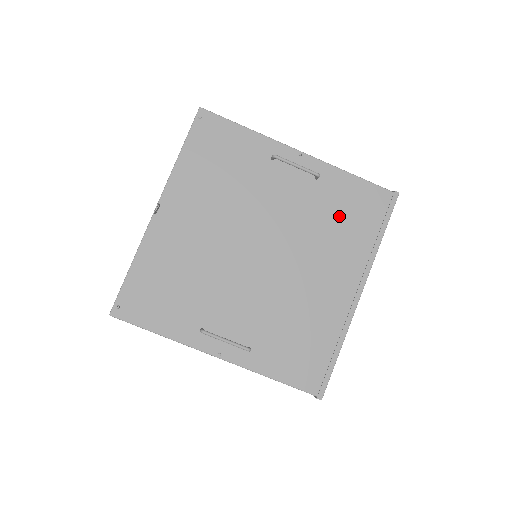
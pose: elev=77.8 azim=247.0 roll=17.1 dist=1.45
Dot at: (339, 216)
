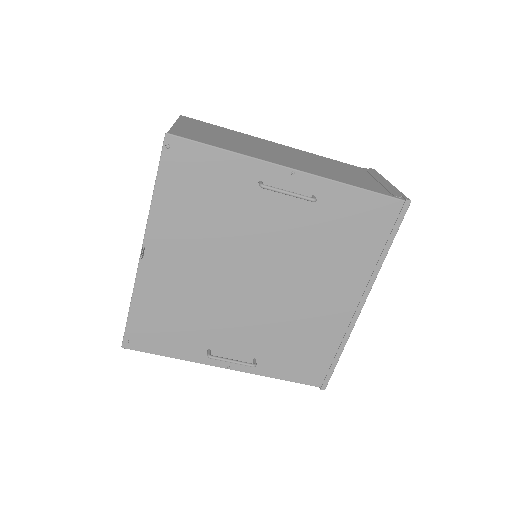
Dot at: (340, 234)
